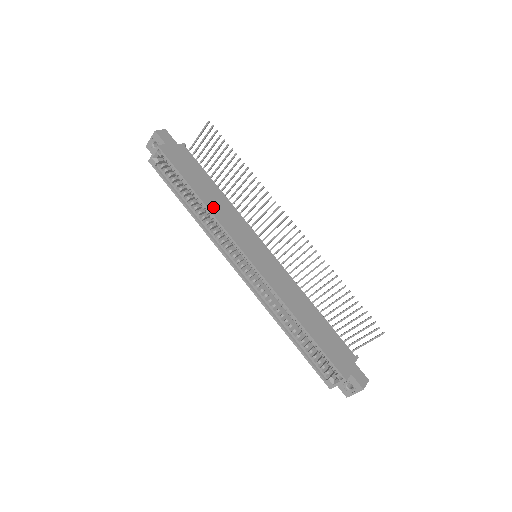
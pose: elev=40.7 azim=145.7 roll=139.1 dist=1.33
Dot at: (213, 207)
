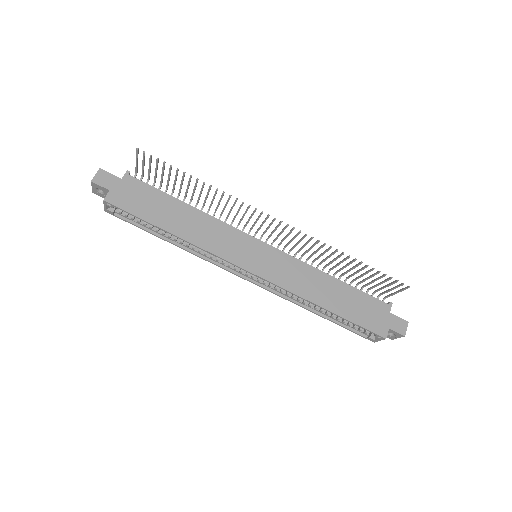
Dot at: (191, 235)
